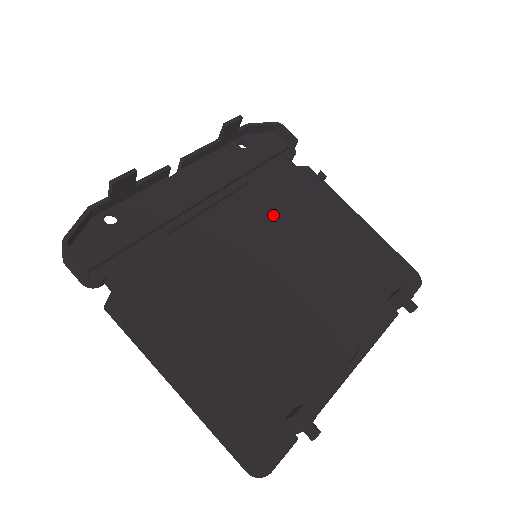
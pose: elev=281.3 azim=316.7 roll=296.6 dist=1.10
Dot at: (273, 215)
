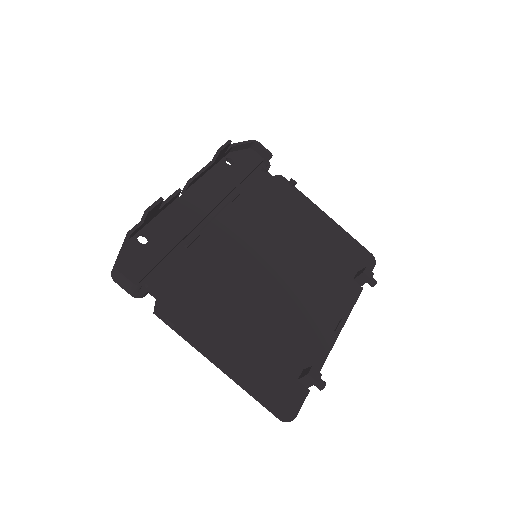
Dot at: (262, 220)
